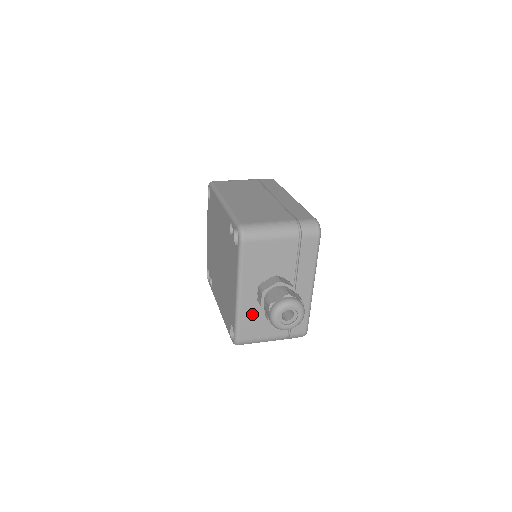
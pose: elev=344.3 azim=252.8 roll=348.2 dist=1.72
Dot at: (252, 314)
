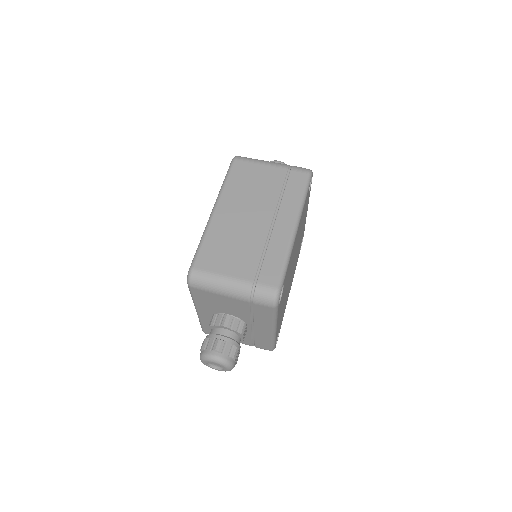
Dot at: occluded
